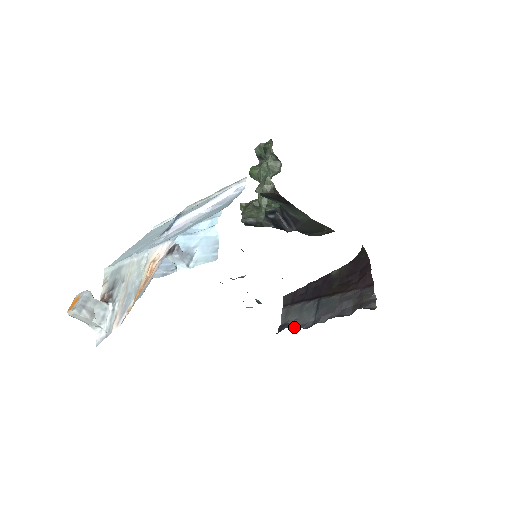
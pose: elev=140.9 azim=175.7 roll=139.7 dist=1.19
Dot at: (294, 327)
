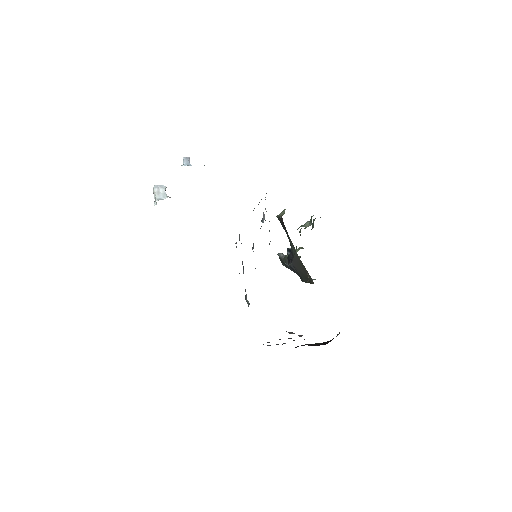
Dot at: occluded
